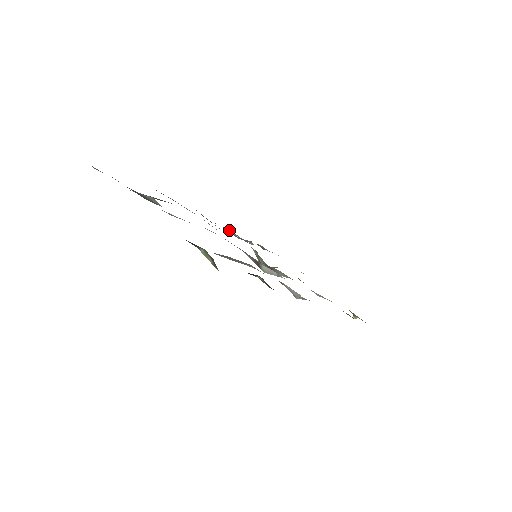
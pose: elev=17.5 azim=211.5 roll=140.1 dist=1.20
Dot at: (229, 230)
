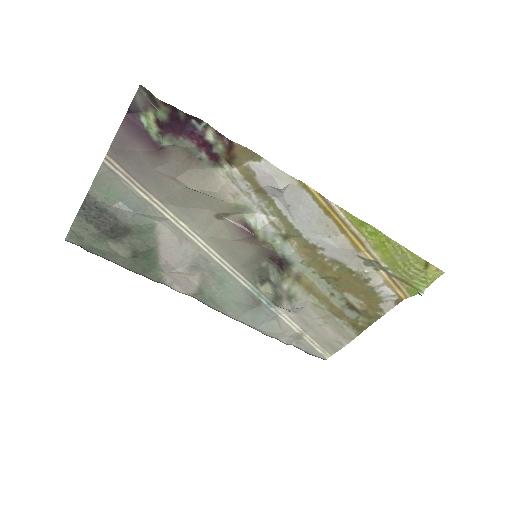
Dot at: (245, 316)
